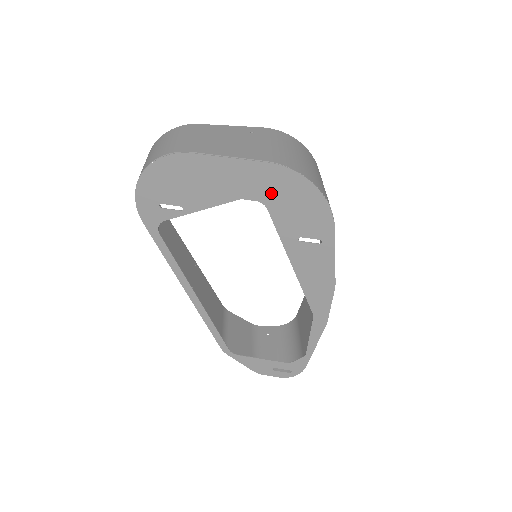
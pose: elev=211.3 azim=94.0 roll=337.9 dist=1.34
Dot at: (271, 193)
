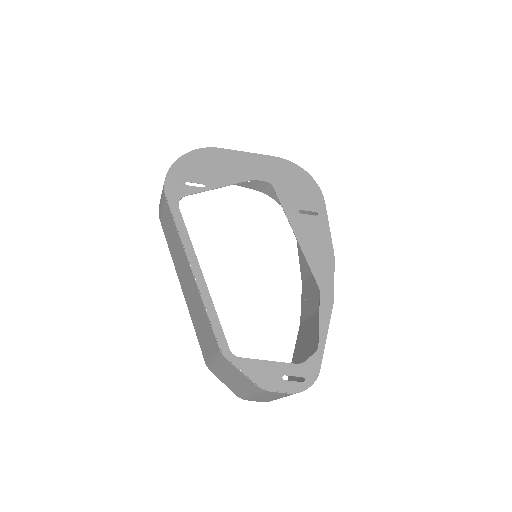
Dot at: (276, 176)
